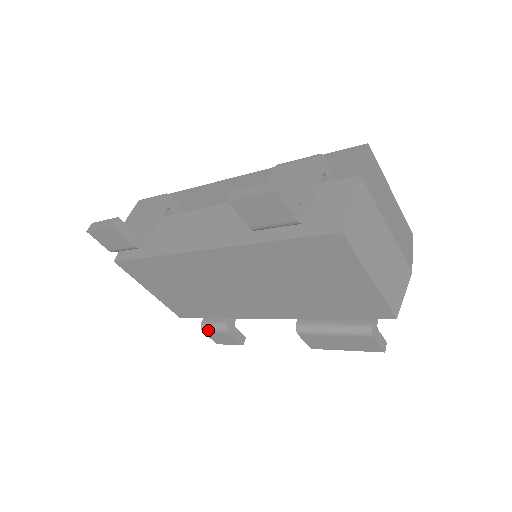
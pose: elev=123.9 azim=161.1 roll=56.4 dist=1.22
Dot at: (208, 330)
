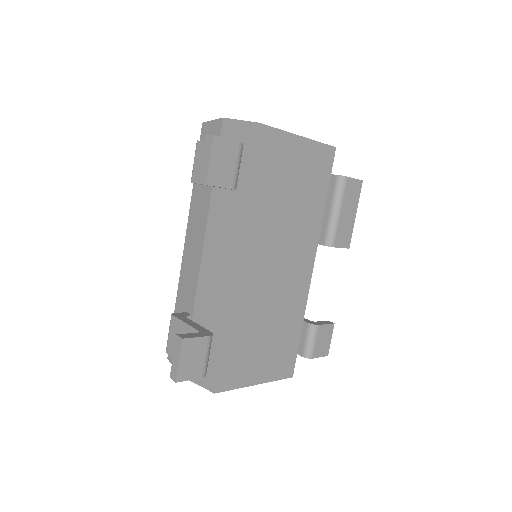
Dot at: (311, 350)
